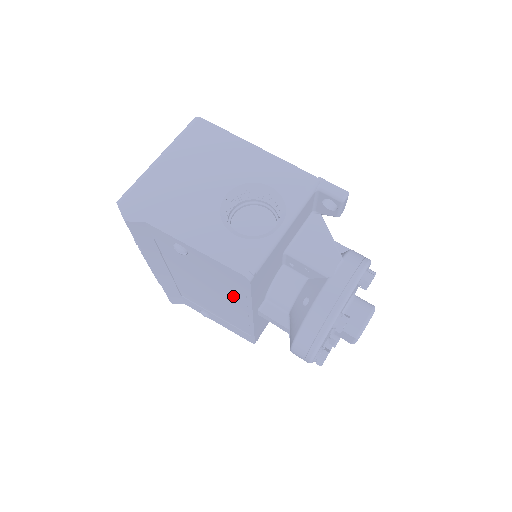
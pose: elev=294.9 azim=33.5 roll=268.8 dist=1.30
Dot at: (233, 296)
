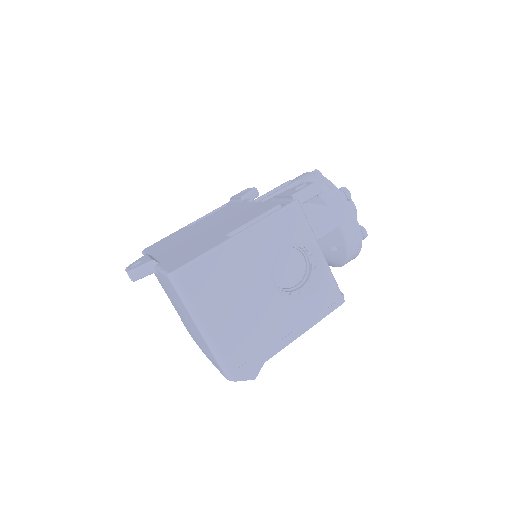
Dot at: occluded
